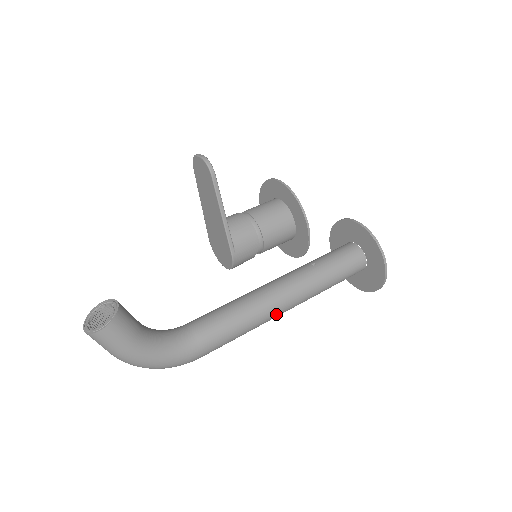
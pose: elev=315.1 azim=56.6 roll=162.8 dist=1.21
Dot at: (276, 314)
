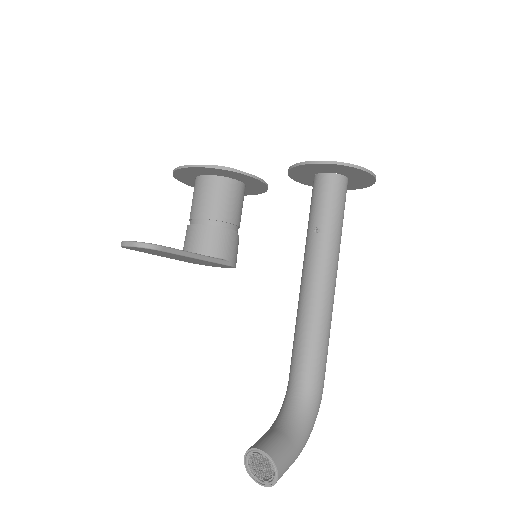
Dot at: occluded
